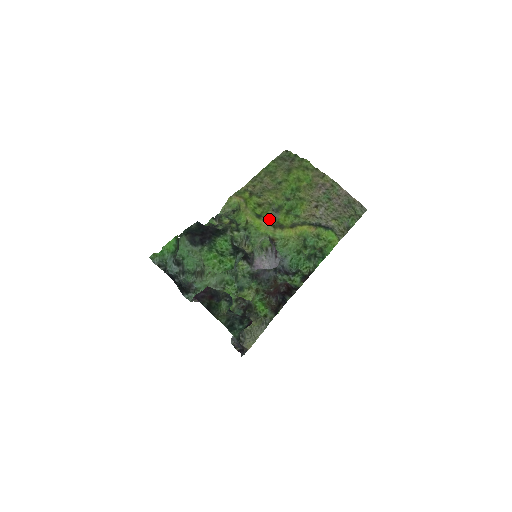
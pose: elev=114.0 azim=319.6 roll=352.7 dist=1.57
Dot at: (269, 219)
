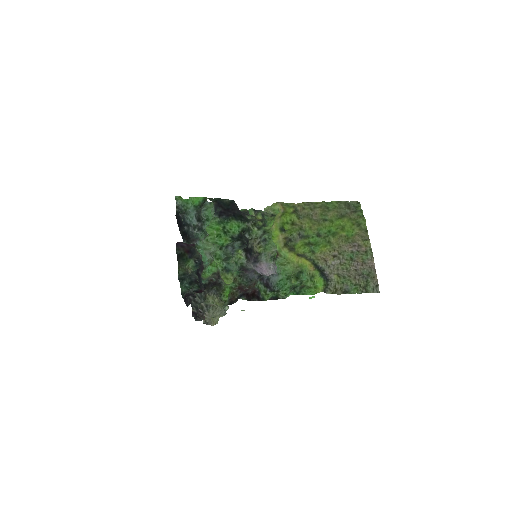
Dot at: (290, 238)
